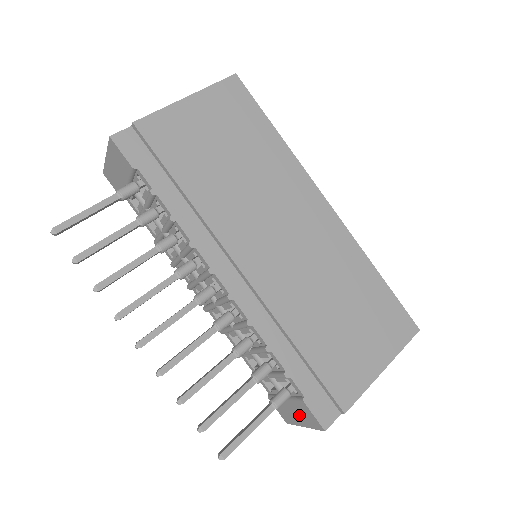
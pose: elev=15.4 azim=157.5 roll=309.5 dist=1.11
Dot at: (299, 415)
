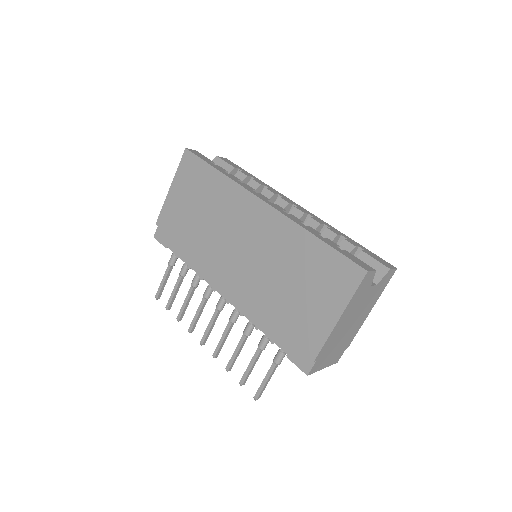
Dot at: occluded
